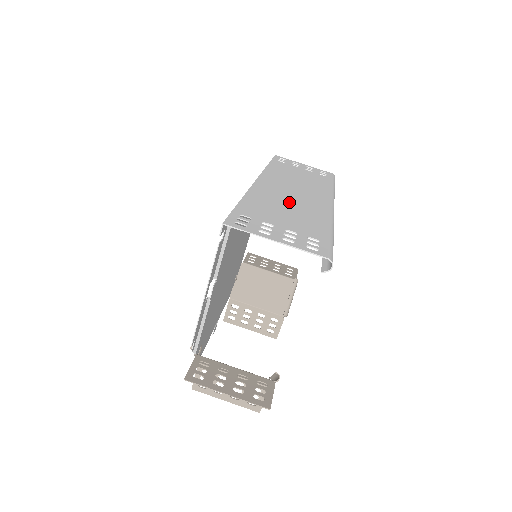
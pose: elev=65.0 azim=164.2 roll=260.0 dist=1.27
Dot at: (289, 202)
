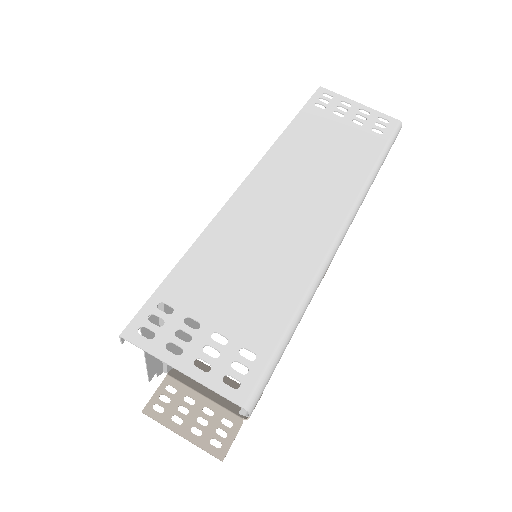
Dot at: (264, 243)
